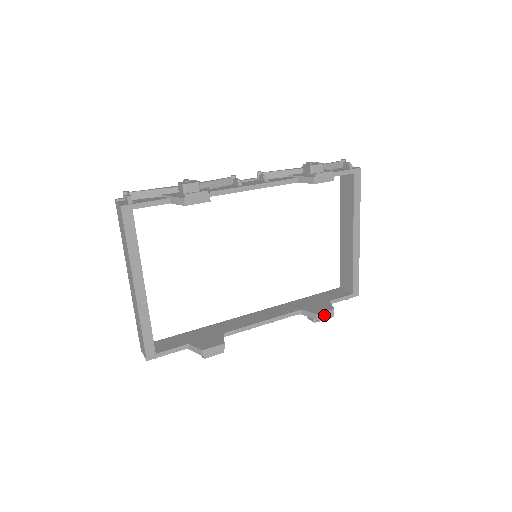
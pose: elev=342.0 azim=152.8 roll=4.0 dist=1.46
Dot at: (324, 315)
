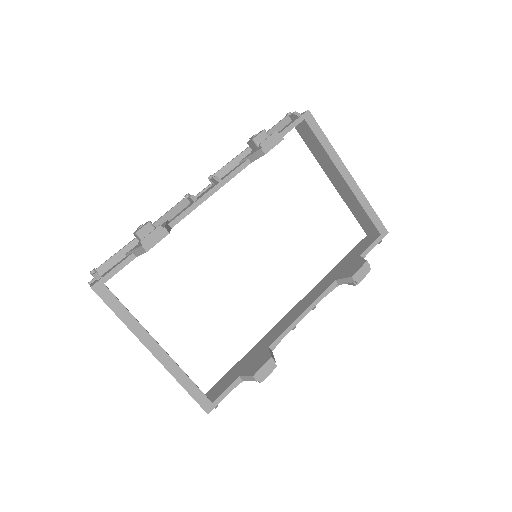
Dot at: (360, 273)
